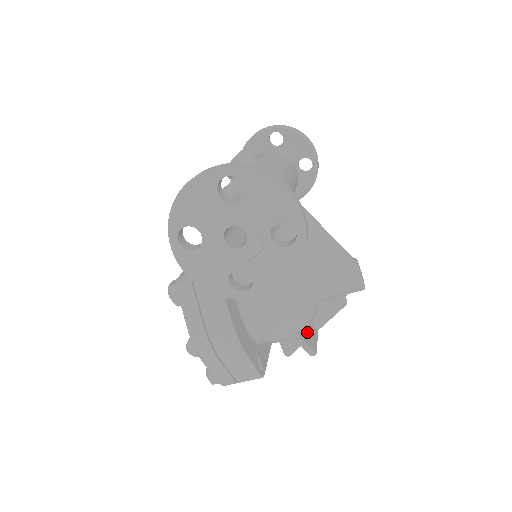
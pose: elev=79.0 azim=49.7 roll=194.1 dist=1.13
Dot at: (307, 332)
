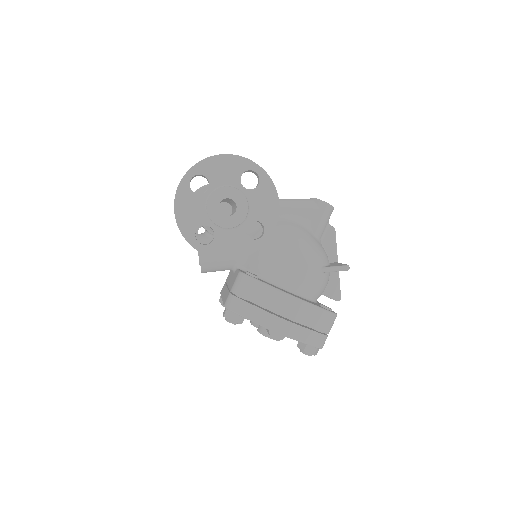
Dot at: occluded
